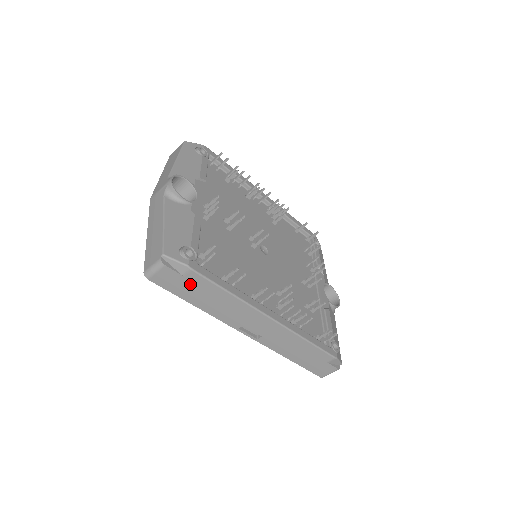
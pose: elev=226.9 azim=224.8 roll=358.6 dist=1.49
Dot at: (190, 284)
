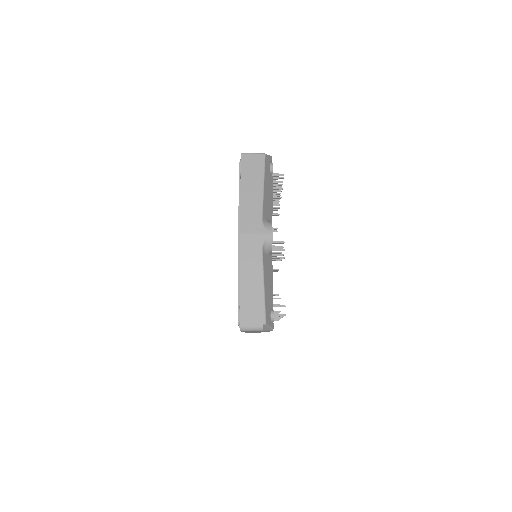
Dot at: occluded
